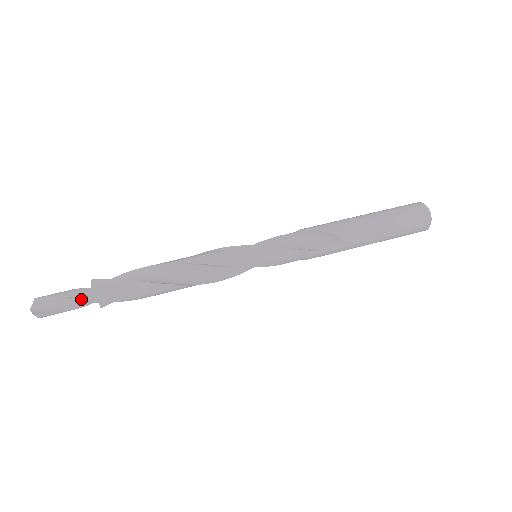
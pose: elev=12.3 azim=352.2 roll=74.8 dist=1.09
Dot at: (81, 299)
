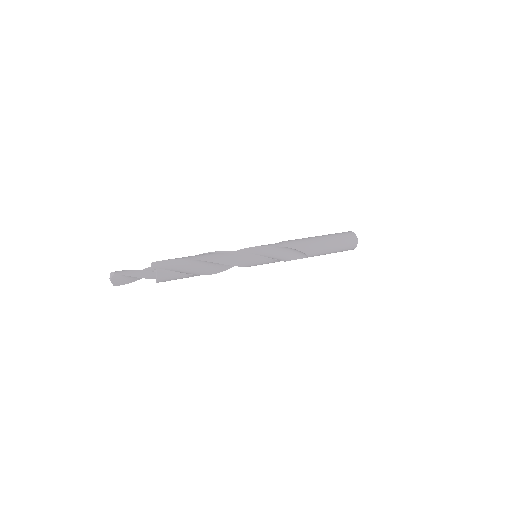
Dot at: (145, 276)
